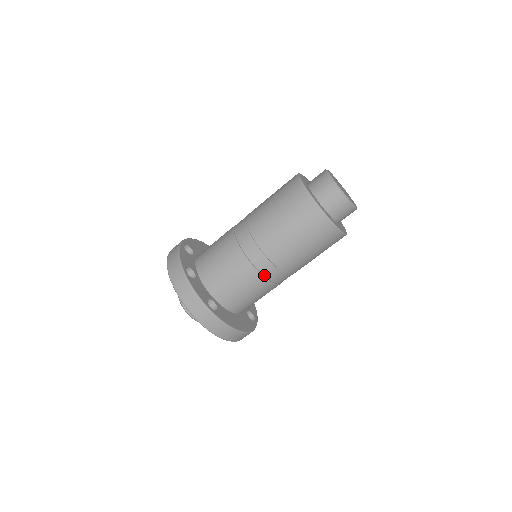
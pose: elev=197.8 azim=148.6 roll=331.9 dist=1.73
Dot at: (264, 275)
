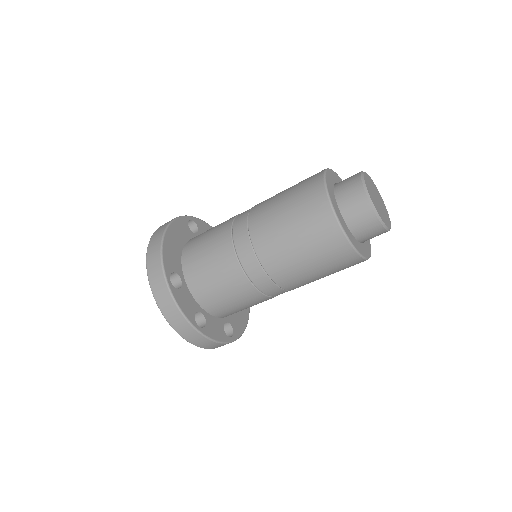
Dot at: occluded
